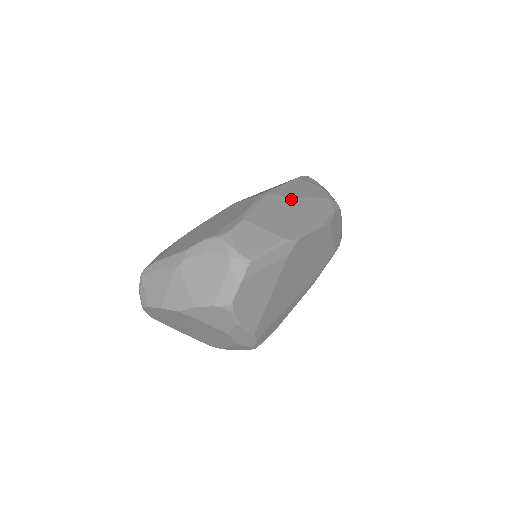
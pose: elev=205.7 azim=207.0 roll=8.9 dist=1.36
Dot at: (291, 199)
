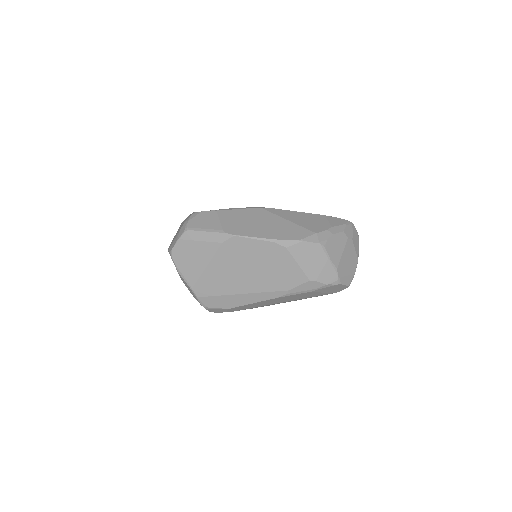
Dot at: (277, 218)
